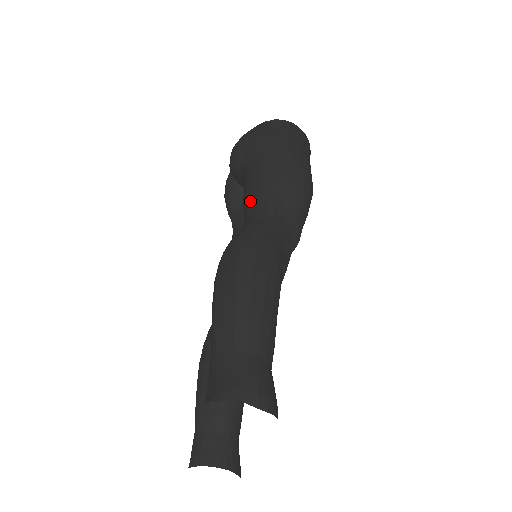
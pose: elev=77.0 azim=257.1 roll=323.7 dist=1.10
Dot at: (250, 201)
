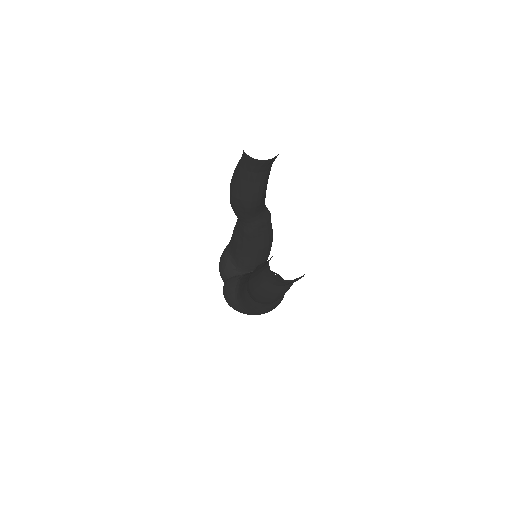
Dot at: occluded
